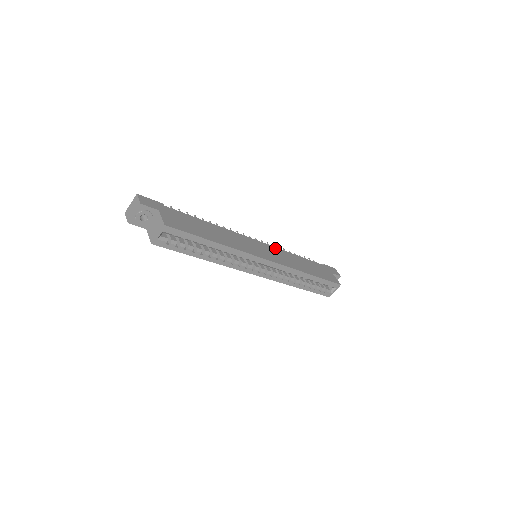
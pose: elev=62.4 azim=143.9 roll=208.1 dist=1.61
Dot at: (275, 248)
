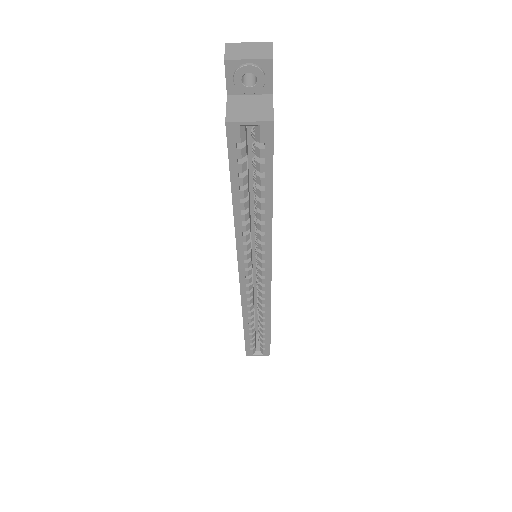
Dot at: occluded
